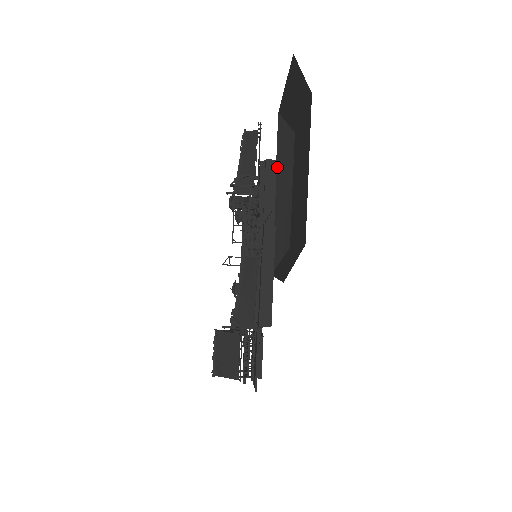
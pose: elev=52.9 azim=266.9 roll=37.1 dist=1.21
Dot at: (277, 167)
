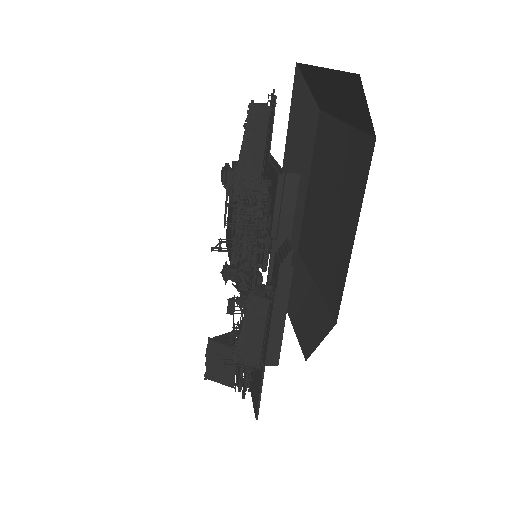
Dot at: (288, 141)
